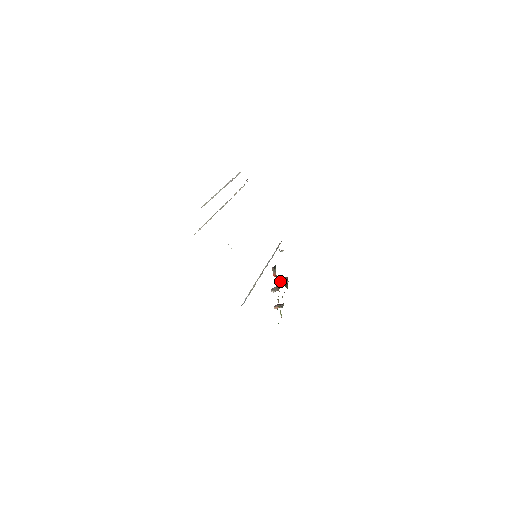
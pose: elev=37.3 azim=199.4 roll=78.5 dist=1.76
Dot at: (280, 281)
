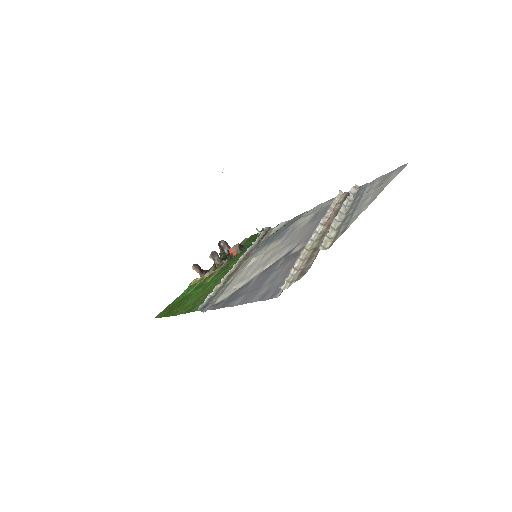
Dot at: (221, 243)
